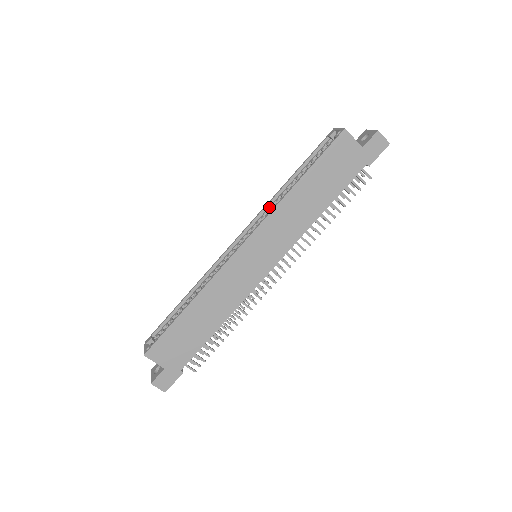
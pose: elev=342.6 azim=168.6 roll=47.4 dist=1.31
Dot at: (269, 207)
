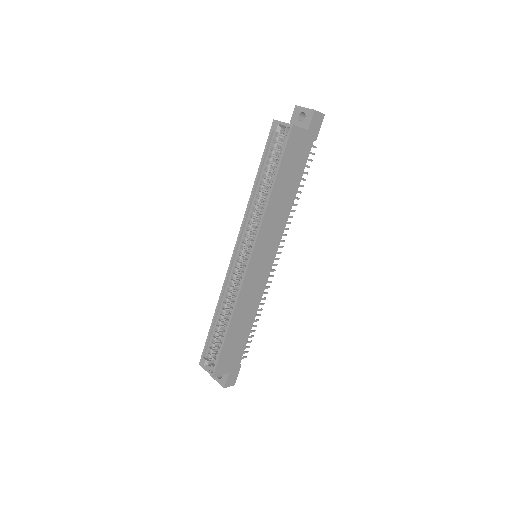
Dot at: (249, 214)
